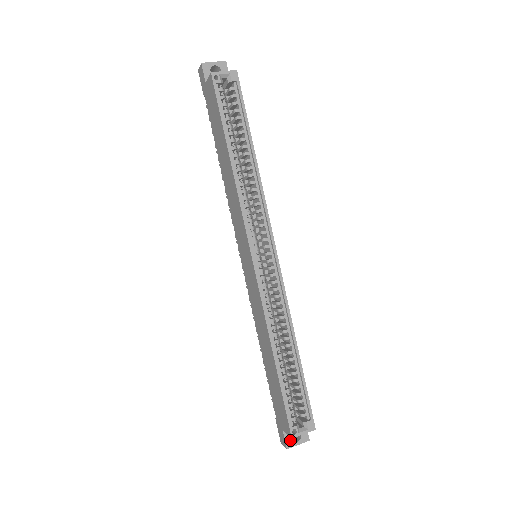
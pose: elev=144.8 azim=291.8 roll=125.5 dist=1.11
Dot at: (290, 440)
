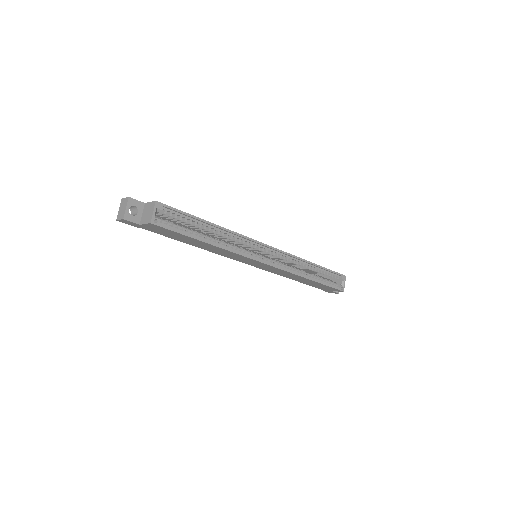
Dot at: occluded
